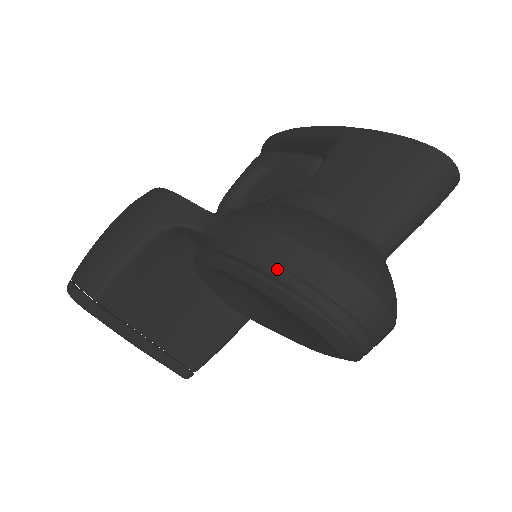
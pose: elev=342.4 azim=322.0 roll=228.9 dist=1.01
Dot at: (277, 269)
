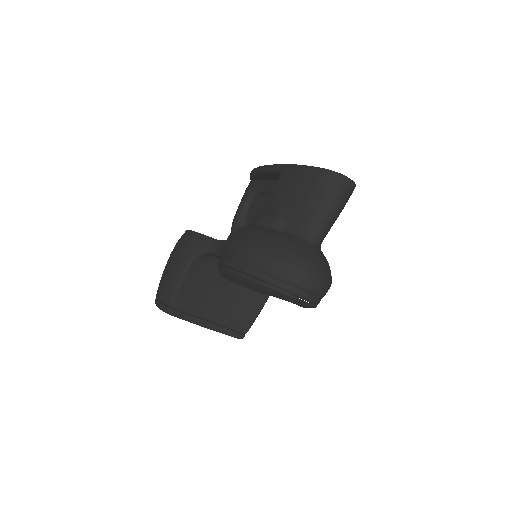
Dot at: (251, 270)
